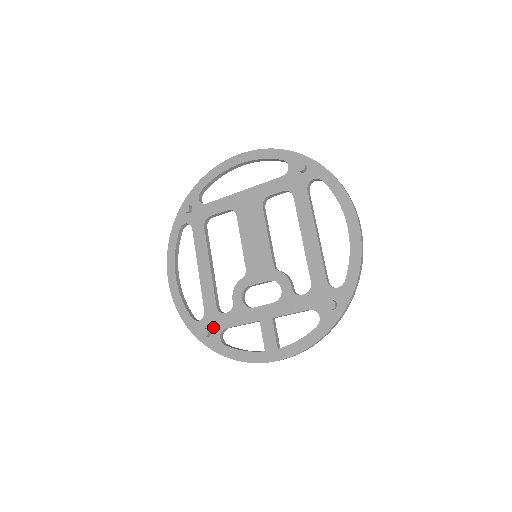
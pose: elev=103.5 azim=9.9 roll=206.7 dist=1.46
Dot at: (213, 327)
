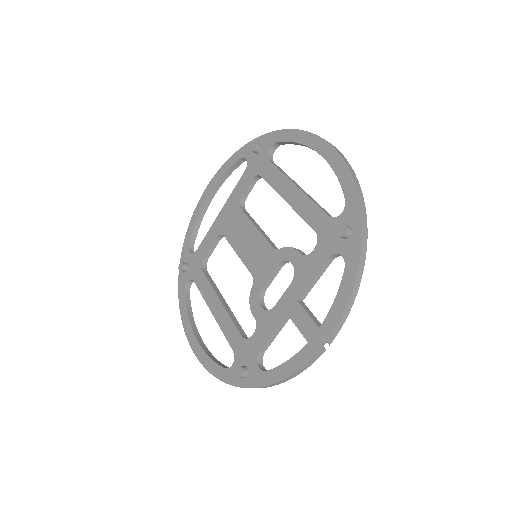
Dot at: (247, 361)
